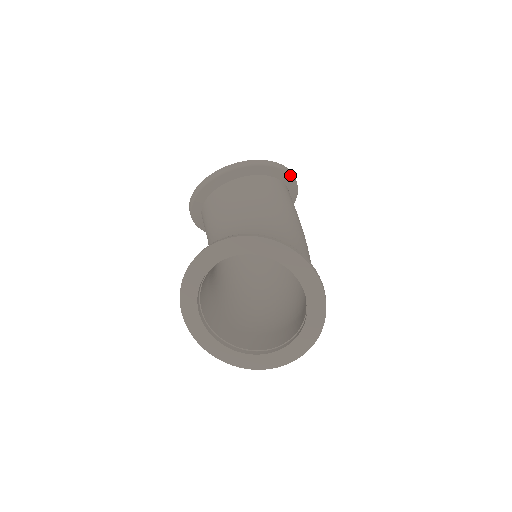
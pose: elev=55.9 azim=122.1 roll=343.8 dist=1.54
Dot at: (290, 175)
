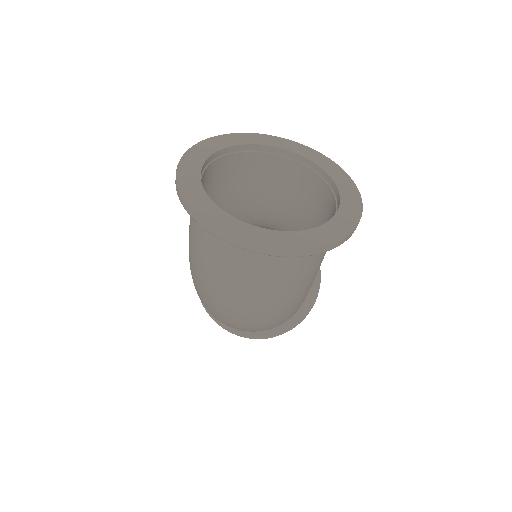
Dot at: (317, 293)
